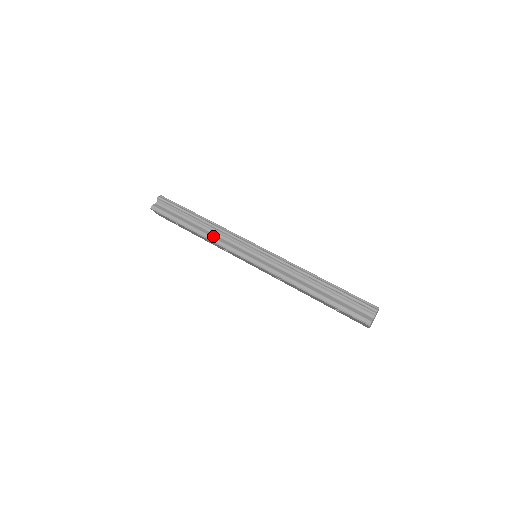
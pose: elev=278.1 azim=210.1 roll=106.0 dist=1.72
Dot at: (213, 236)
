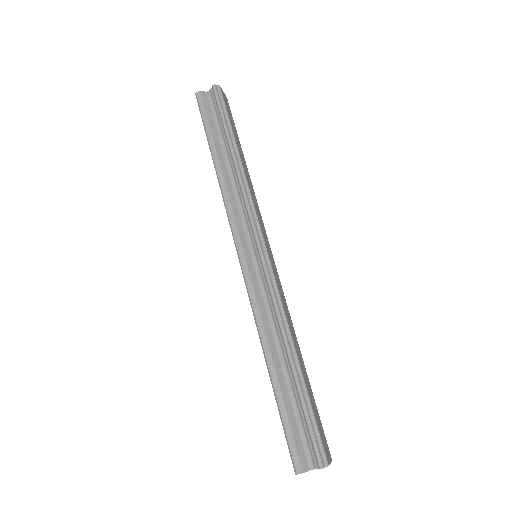
Dot at: (228, 188)
